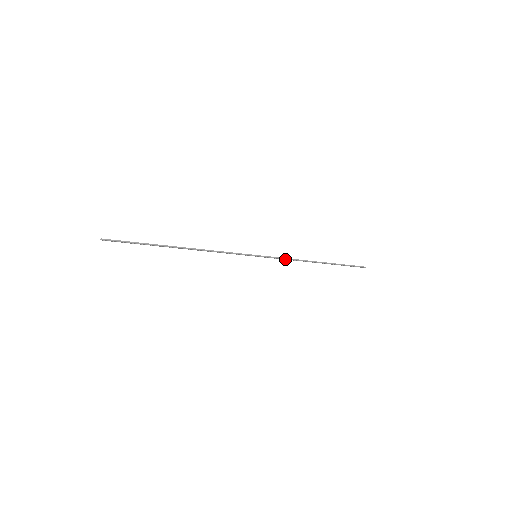
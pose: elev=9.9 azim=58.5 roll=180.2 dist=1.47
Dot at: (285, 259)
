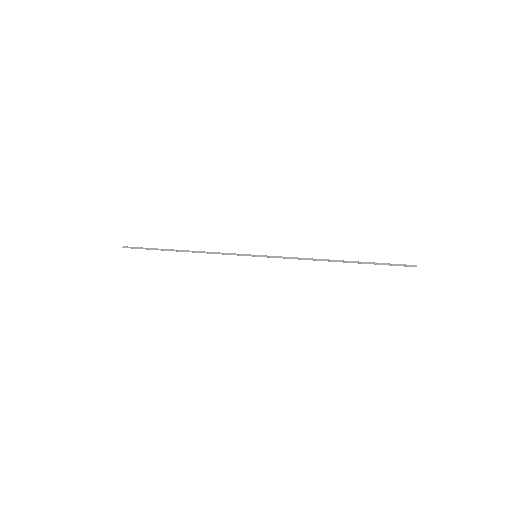
Dot at: (291, 258)
